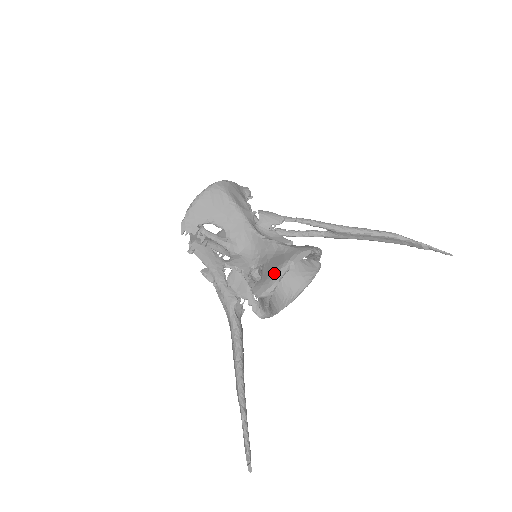
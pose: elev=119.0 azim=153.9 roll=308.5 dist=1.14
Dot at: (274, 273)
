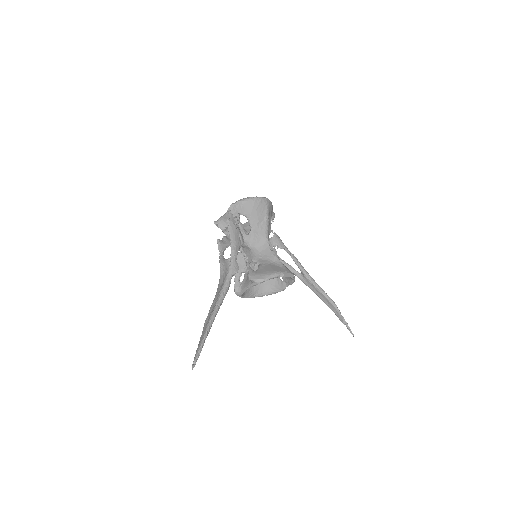
Dot at: (269, 273)
